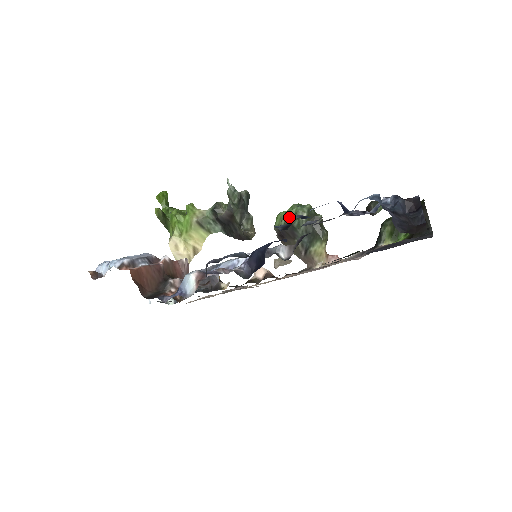
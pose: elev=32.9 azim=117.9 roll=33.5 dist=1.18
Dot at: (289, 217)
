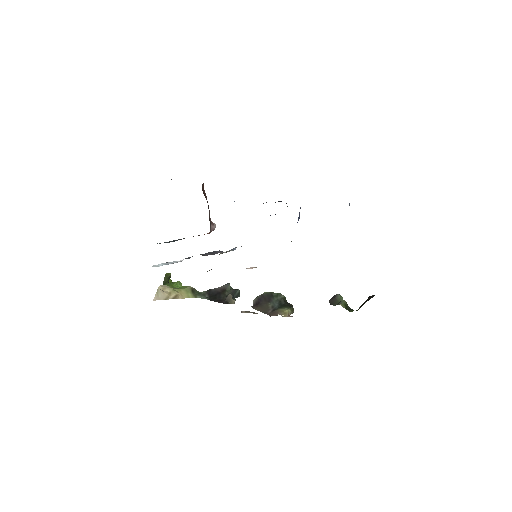
Dot at: occluded
